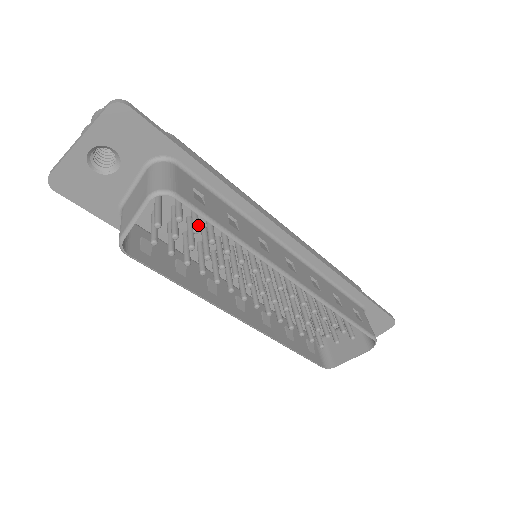
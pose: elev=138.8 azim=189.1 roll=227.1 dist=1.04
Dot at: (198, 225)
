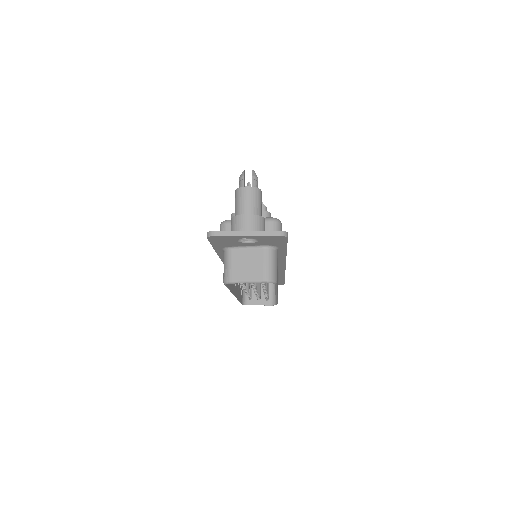
Dot at: occluded
